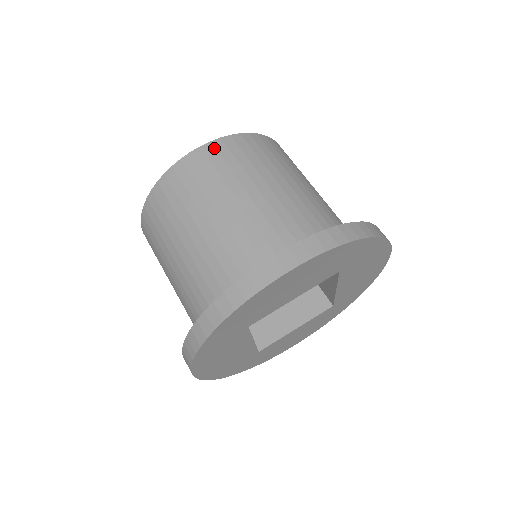
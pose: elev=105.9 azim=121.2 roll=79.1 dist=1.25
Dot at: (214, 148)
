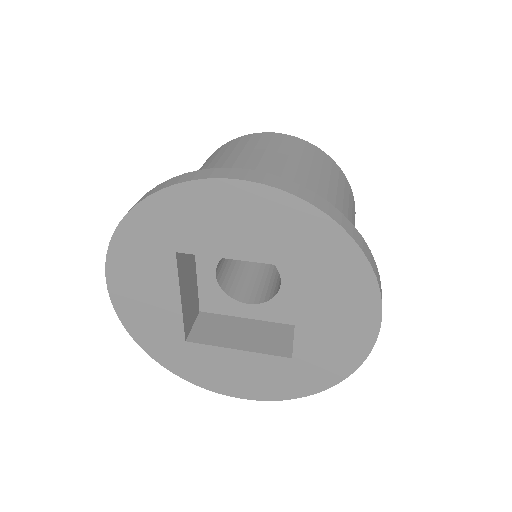
Dot at: (283, 137)
